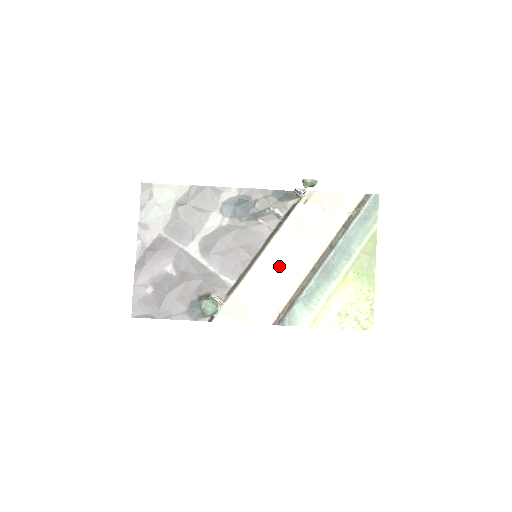
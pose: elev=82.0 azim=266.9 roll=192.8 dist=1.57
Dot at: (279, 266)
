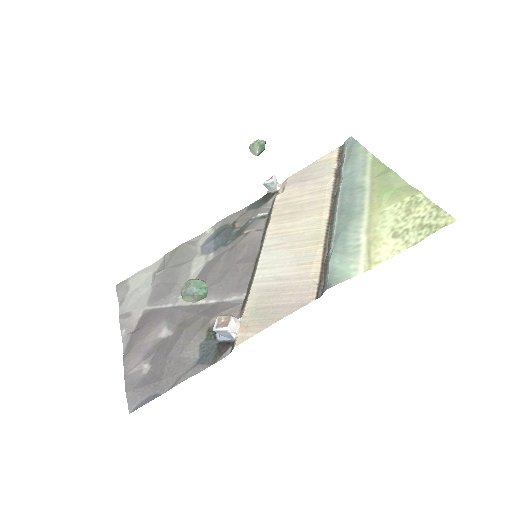
Dot at: (287, 246)
